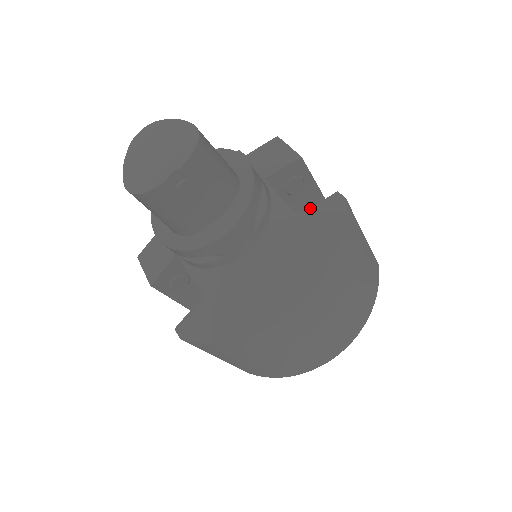
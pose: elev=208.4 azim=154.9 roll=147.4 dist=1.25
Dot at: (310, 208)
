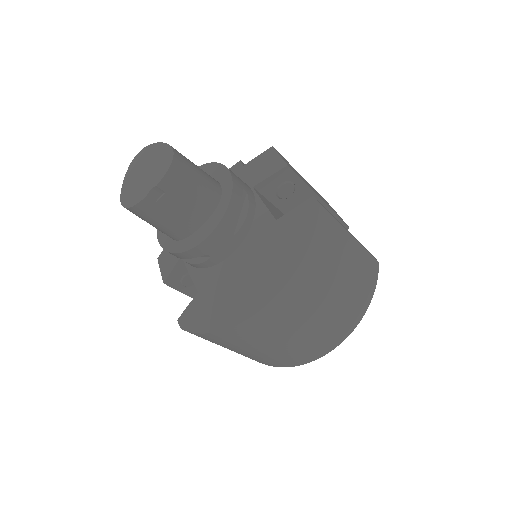
Dot at: occluded
